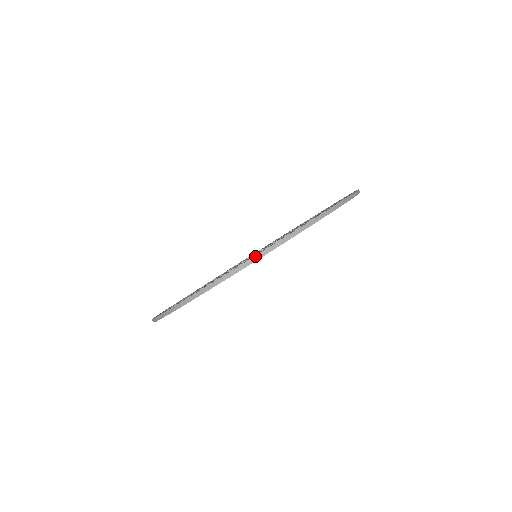
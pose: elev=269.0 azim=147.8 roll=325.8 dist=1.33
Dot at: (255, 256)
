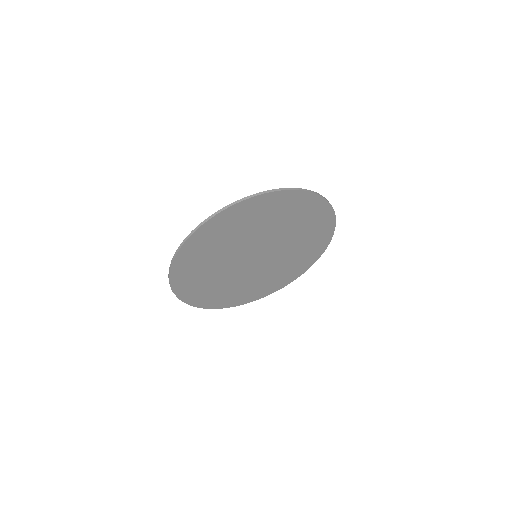
Dot at: (295, 188)
